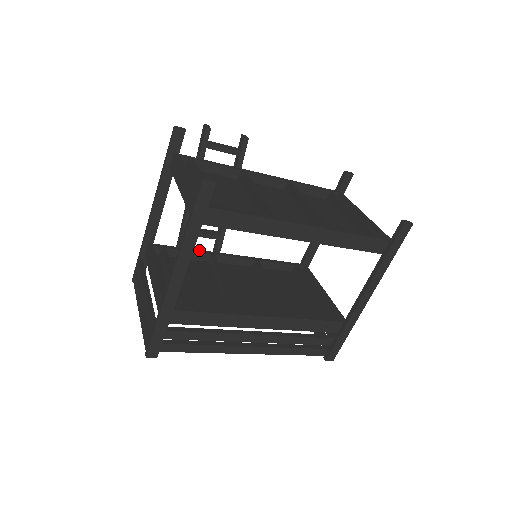
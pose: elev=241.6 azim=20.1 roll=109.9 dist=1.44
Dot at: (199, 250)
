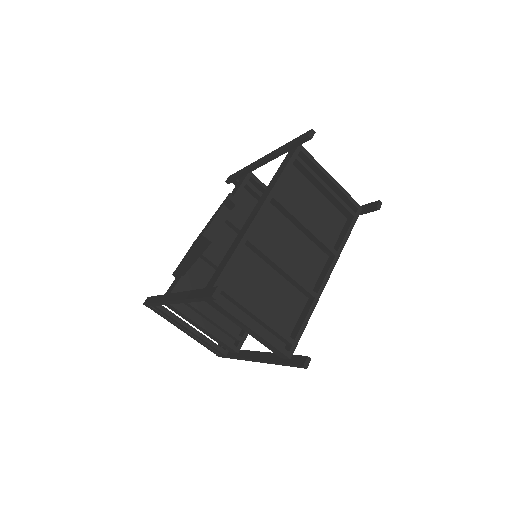
Dot at: occluded
